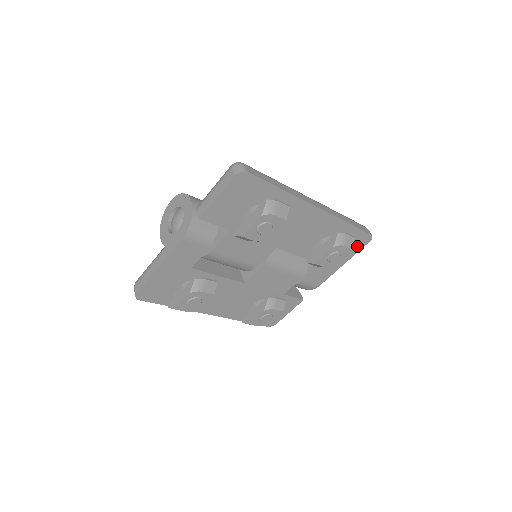
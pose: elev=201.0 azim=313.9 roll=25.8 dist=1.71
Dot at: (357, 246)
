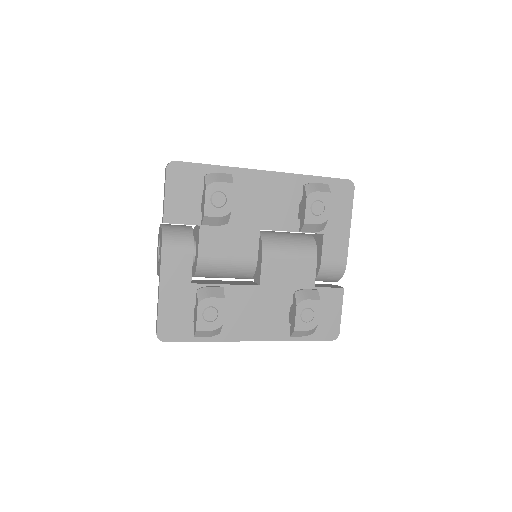
Dot at: (346, 198)
